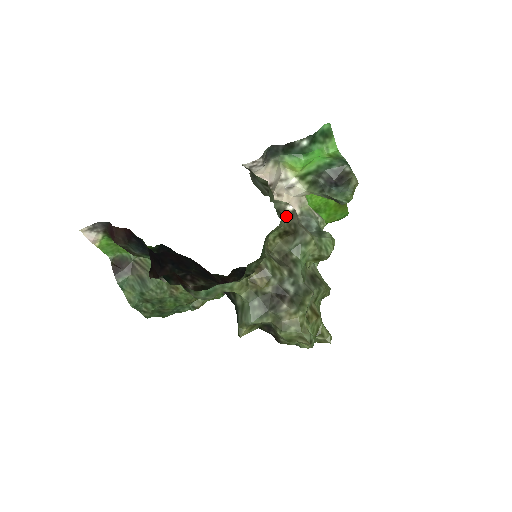
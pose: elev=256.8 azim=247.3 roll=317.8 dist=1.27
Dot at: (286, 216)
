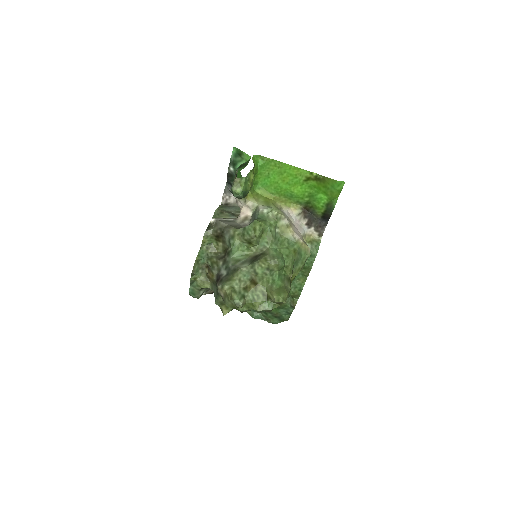
Dot at: (212, 227)
